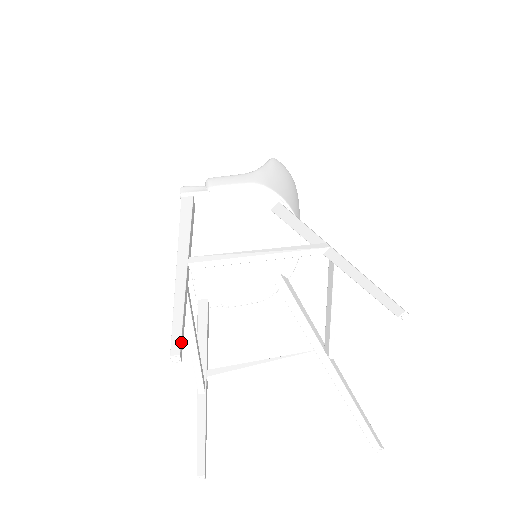
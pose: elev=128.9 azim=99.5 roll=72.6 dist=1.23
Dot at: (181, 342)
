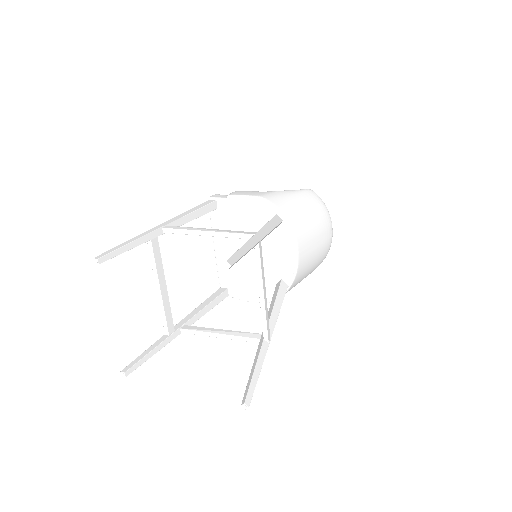
Dot at: (106, 255)
